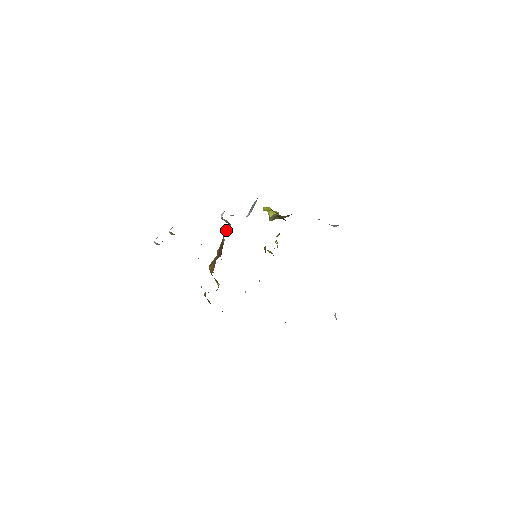
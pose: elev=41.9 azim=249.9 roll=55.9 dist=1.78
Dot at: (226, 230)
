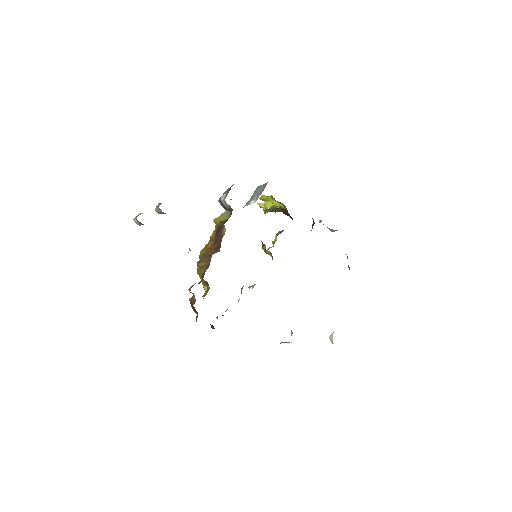
Dot at: (220, 217)
